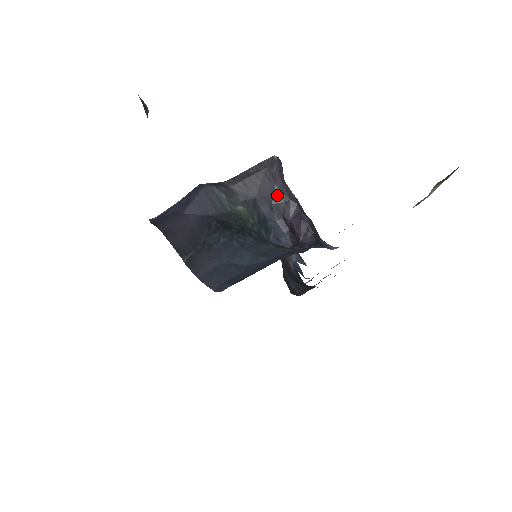
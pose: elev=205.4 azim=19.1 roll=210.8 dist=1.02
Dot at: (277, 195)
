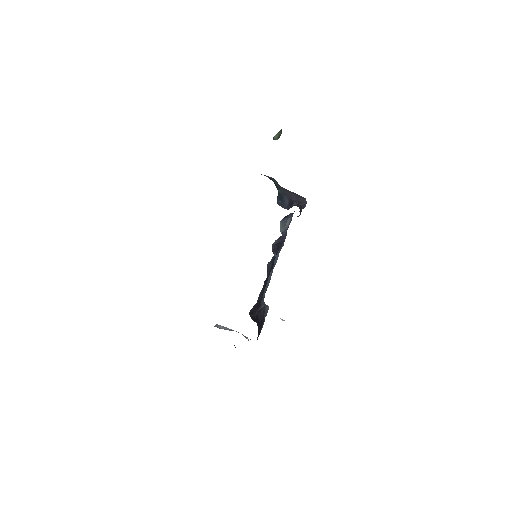
Dot at: (295, 201)
